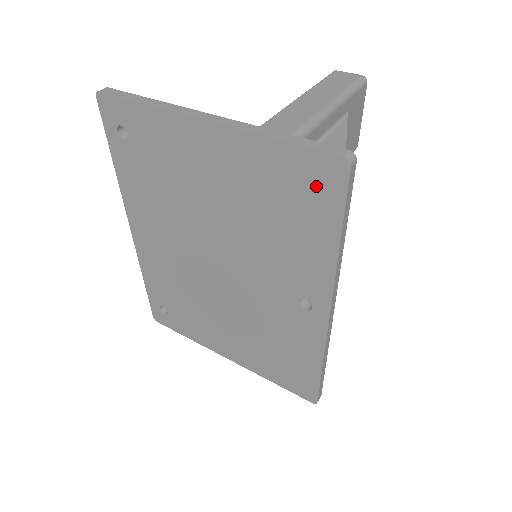
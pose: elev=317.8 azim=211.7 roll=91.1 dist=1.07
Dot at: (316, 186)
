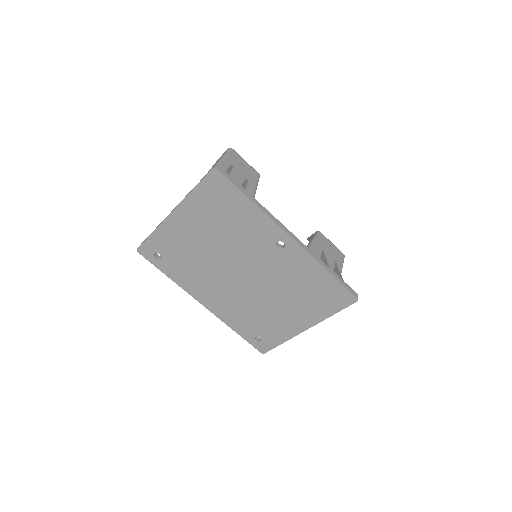
Dot at: (220, 190)
